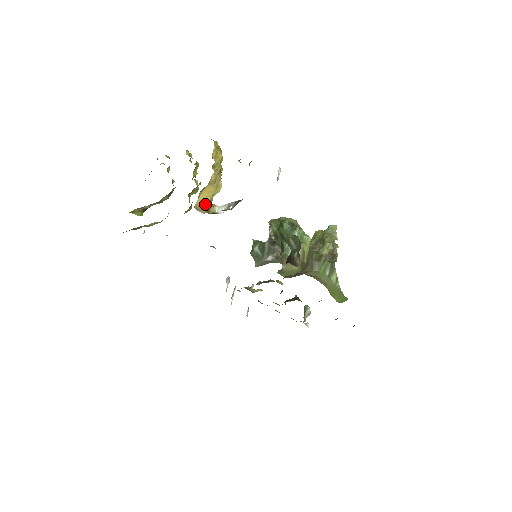
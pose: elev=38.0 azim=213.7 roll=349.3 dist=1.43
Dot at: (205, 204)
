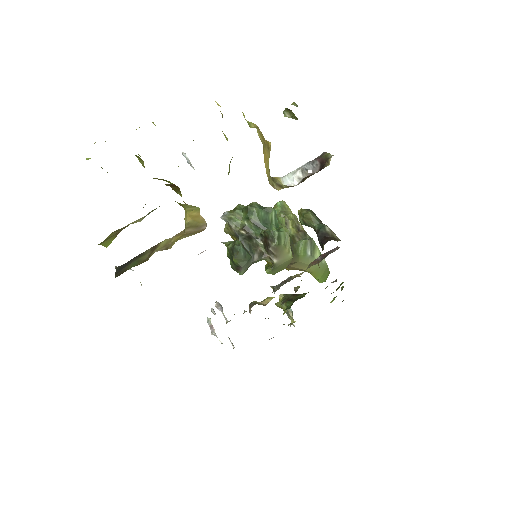
Dot at: (269, 178)
